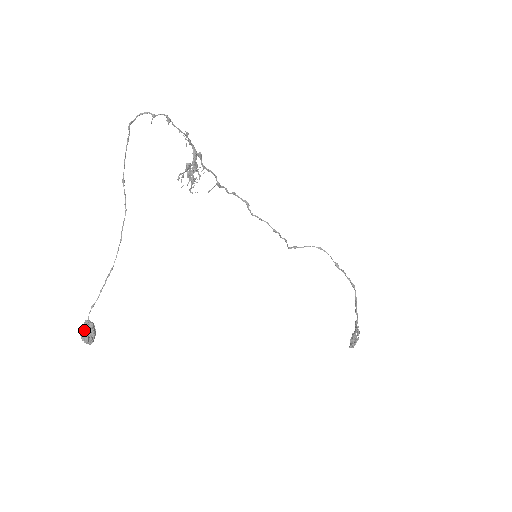
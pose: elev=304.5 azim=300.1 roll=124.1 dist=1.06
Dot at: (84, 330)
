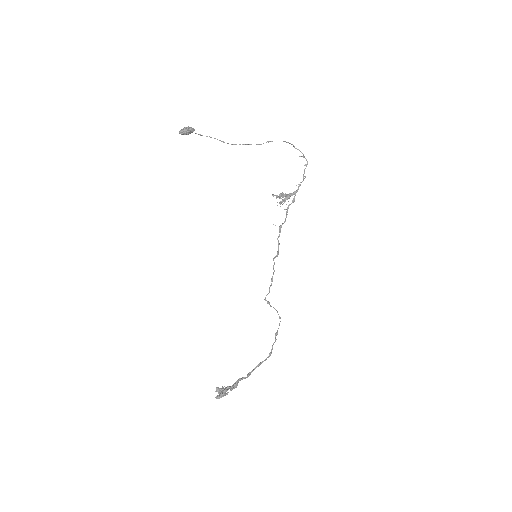
Dot at: occluded
